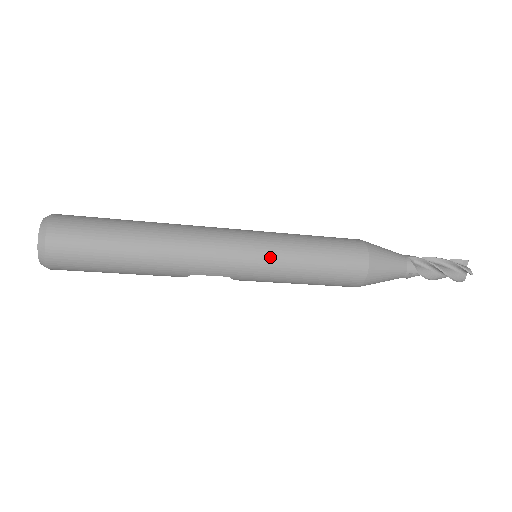
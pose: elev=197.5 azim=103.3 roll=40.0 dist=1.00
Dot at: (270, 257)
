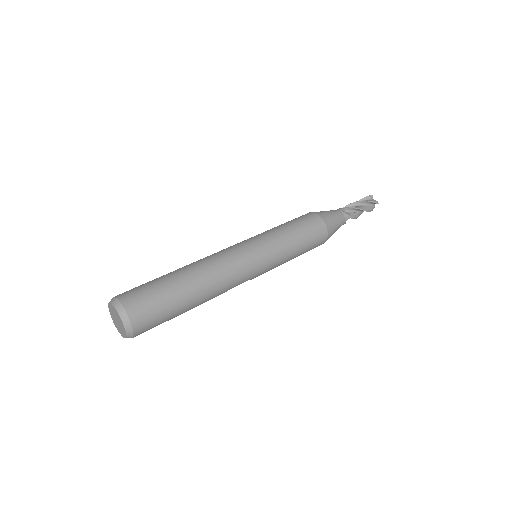
Dot at: (272, 255)
